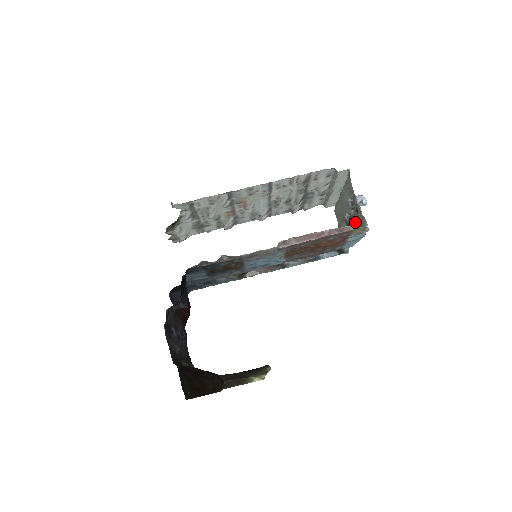
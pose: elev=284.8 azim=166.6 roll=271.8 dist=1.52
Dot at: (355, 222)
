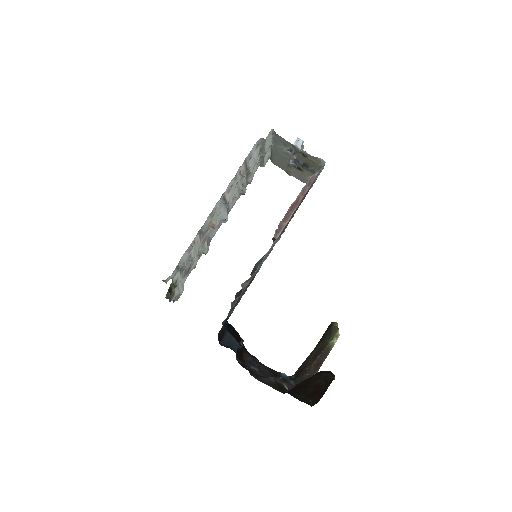
Dot at: (304, 162)
